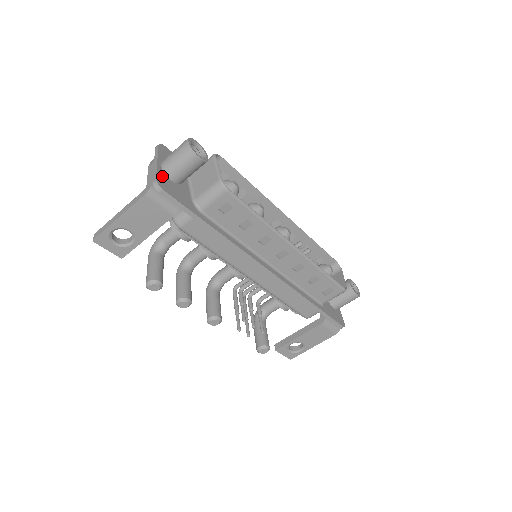
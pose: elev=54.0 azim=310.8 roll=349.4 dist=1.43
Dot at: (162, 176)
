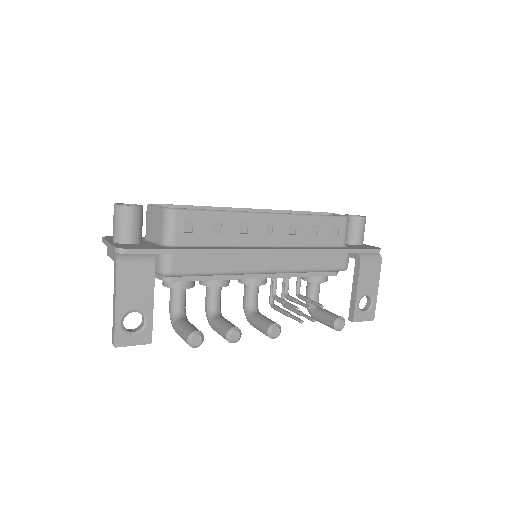
Dot at: (119, 245)
